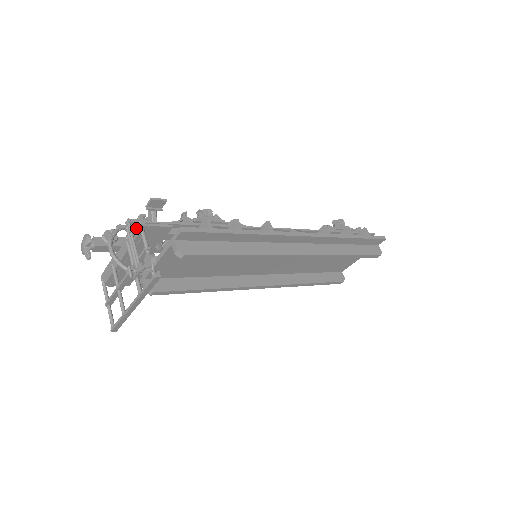
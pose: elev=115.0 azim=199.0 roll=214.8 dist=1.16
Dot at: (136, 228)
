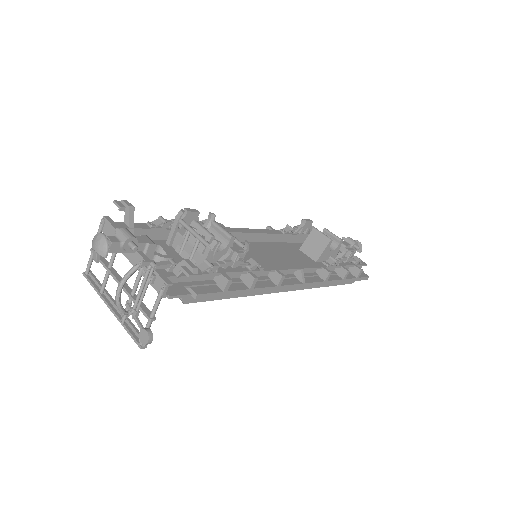
Dot at: (156, 282)
